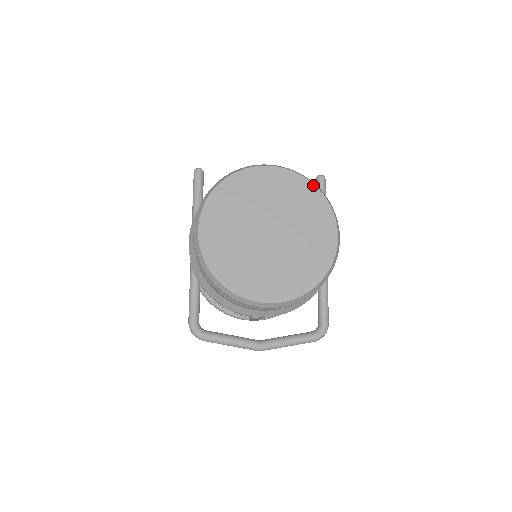
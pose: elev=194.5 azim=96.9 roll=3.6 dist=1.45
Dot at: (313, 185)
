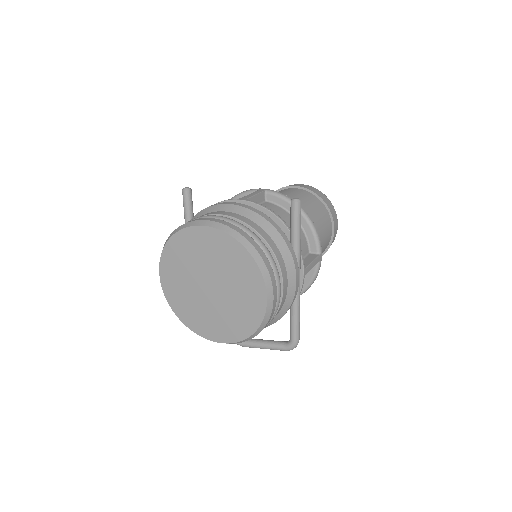
Dot at: (244, 249)
